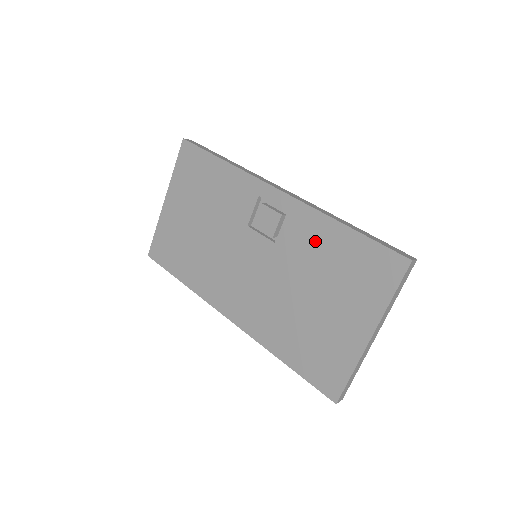
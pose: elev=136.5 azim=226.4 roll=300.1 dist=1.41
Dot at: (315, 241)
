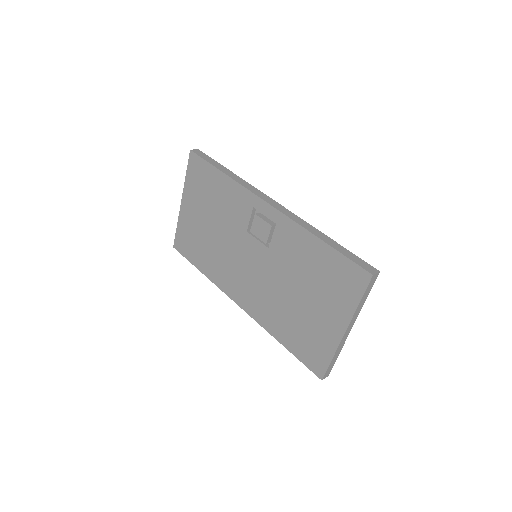
Dot at: (299, 250)
